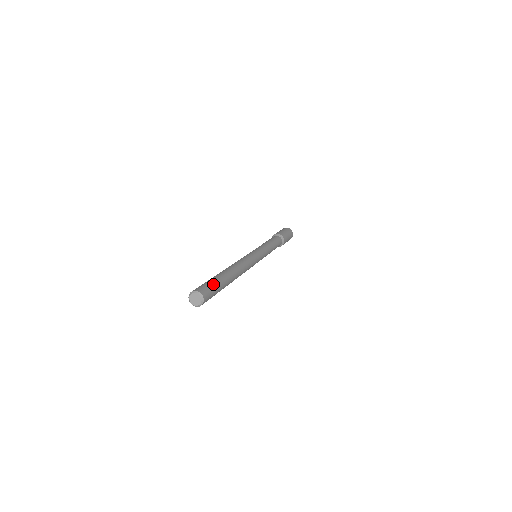
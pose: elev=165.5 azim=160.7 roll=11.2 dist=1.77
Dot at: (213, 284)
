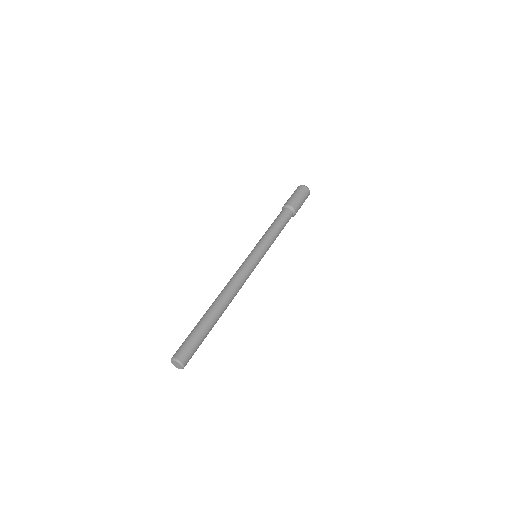
Dot at: (194, 339)
